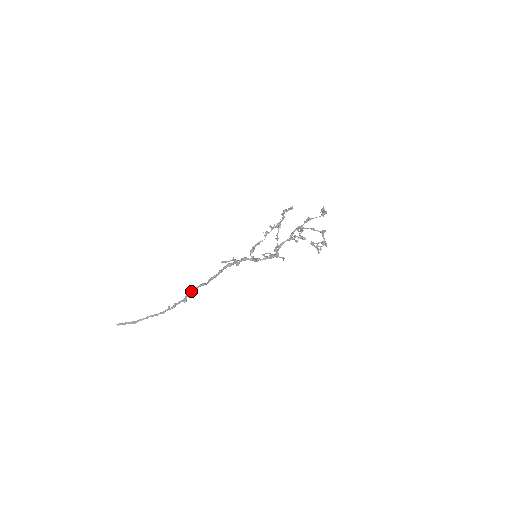
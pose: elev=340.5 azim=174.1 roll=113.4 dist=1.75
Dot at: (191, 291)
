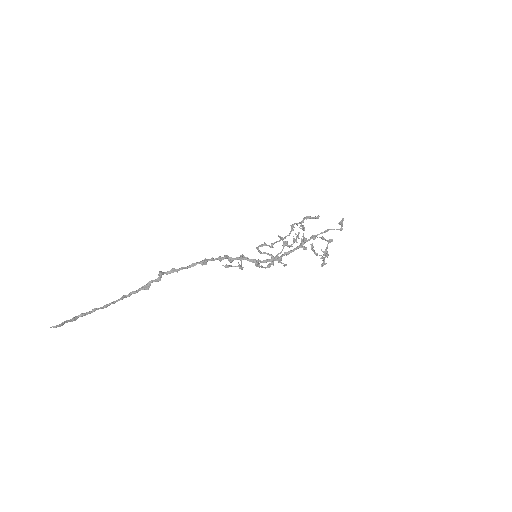
Dot at: (158, 278)
